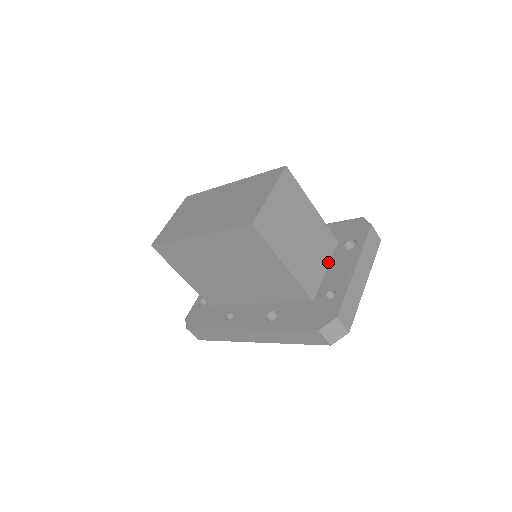
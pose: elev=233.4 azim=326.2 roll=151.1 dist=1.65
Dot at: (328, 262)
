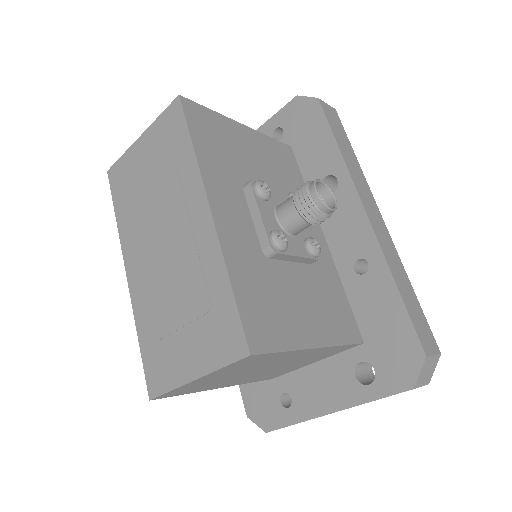
Dot at: (324, 358)
